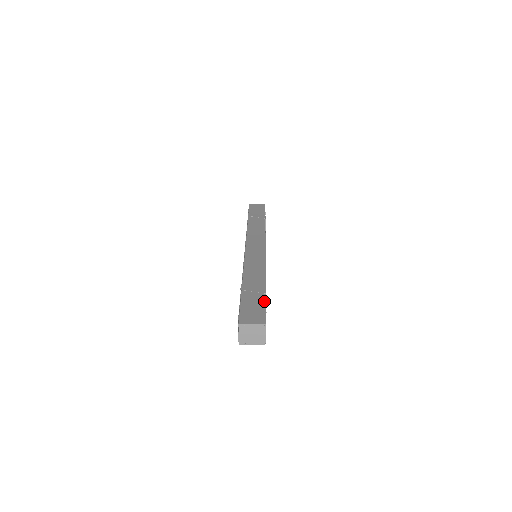
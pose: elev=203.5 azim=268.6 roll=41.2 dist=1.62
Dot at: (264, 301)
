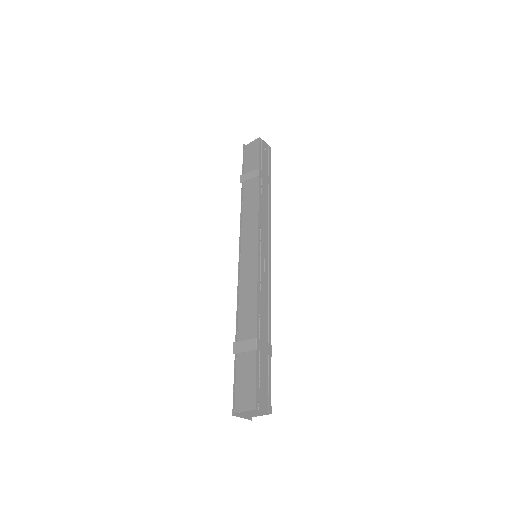
Dot at: (254, 365)
